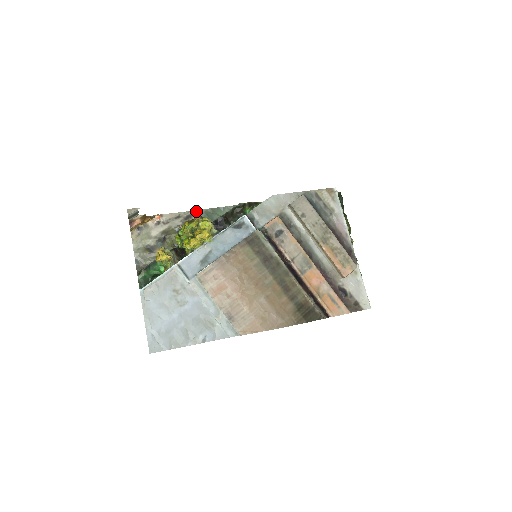
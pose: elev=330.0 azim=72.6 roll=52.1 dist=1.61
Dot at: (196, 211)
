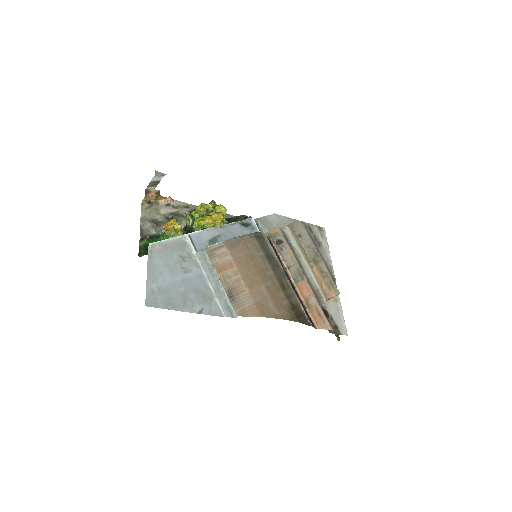
Dot at: occluded
